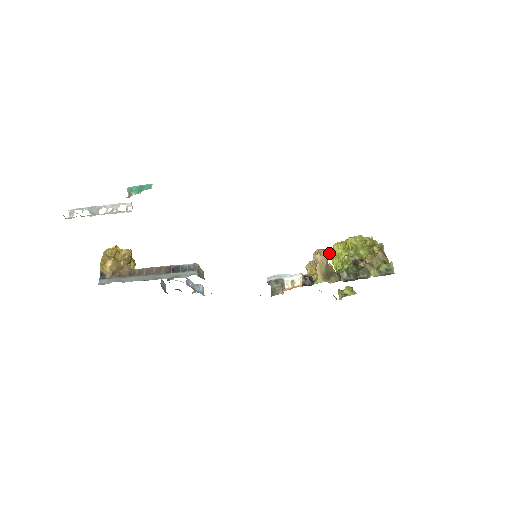
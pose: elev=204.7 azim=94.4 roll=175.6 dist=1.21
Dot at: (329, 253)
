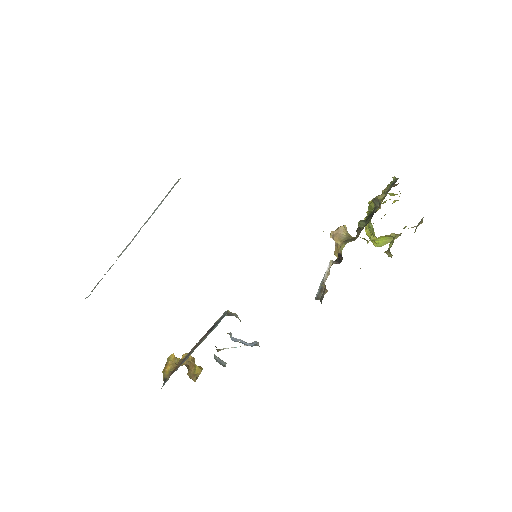
Dot at: (343, 226)
